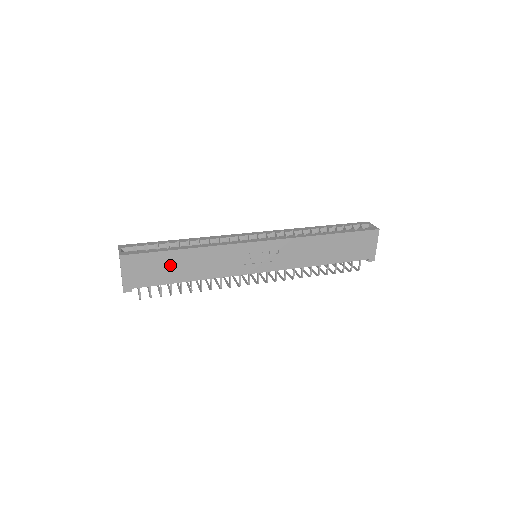
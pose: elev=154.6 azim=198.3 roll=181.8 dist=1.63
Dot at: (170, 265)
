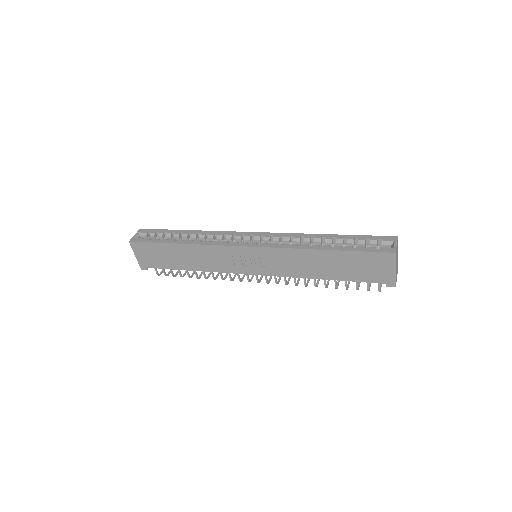
Dot at: (169, 255)
